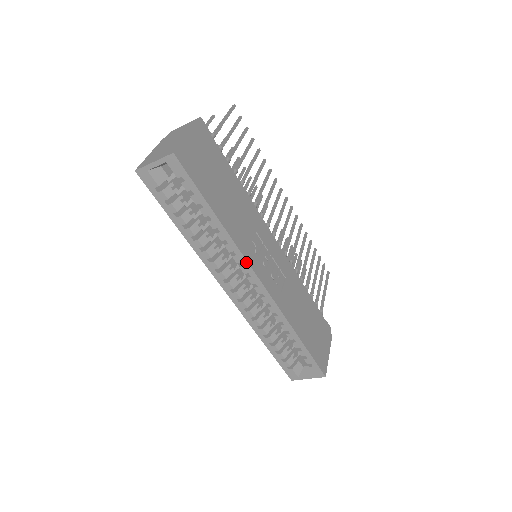
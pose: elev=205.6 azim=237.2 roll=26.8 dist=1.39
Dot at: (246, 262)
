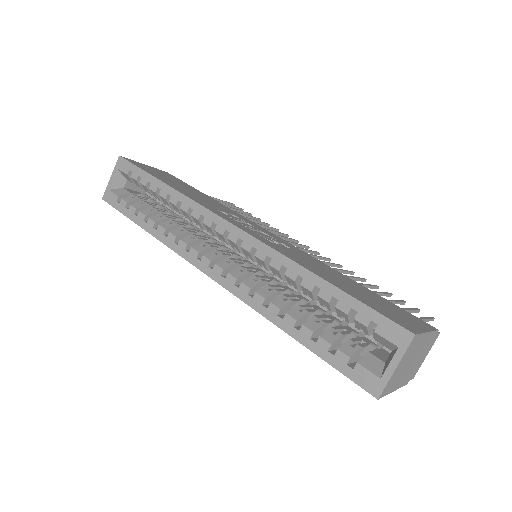
Dot at: (204, 209)
